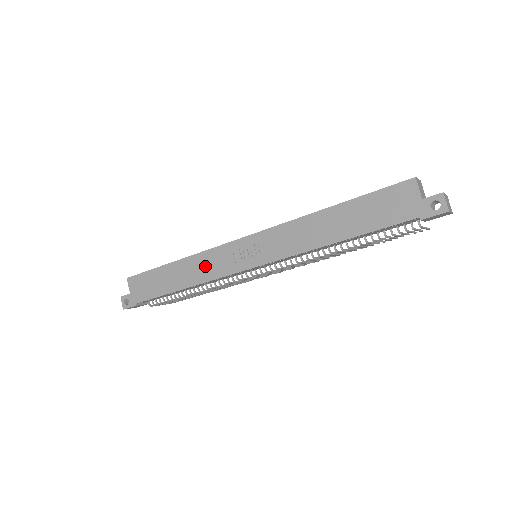
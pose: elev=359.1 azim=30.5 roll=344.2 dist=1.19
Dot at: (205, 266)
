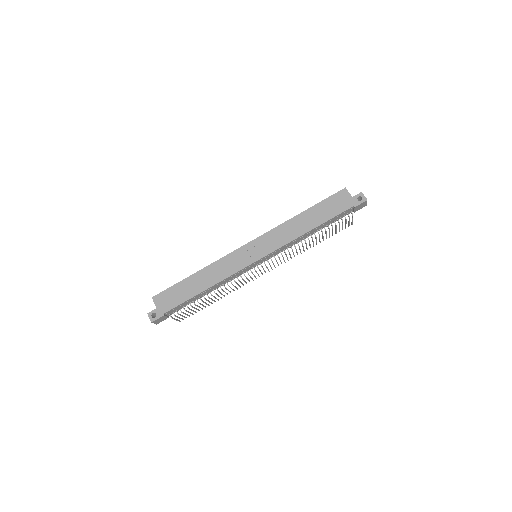
Dot at: (222, 269)
